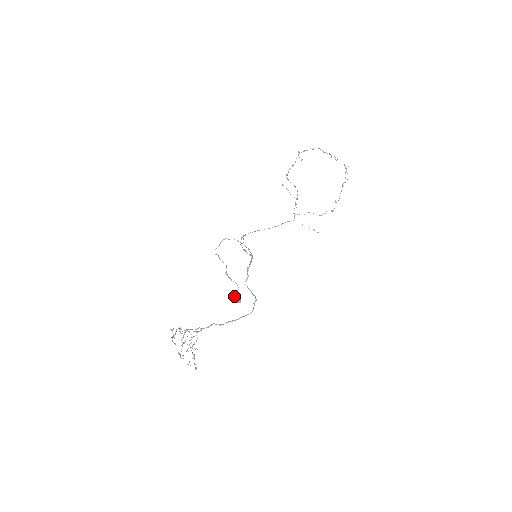
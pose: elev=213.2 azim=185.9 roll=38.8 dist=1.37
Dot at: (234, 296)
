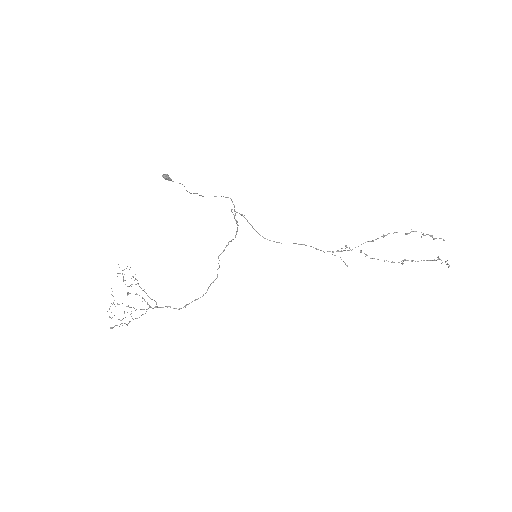
Dot at: (167, 177)
